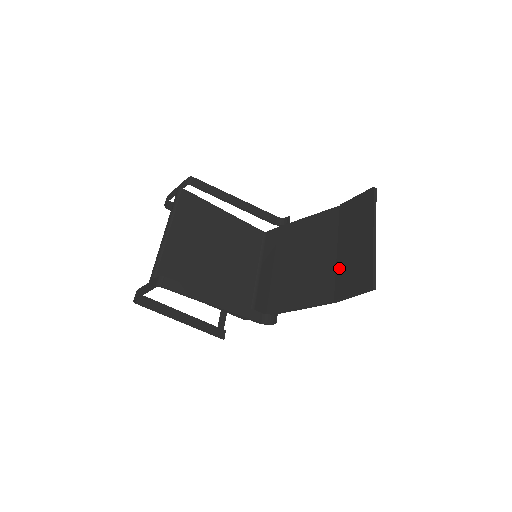
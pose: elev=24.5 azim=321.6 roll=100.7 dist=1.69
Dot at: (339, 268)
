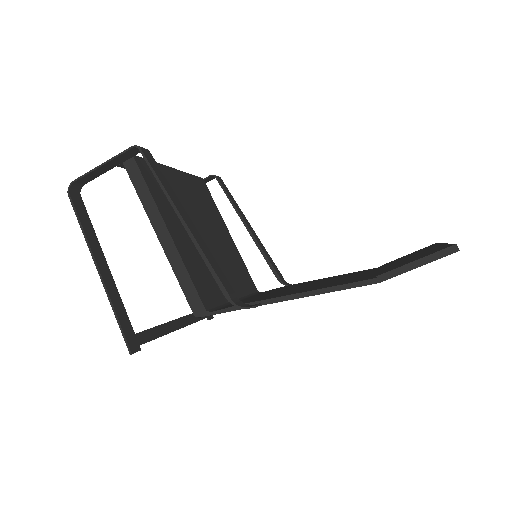
Dot at: (384, 269)
